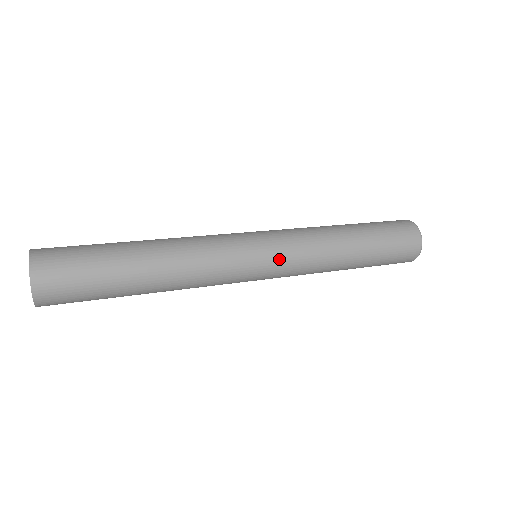
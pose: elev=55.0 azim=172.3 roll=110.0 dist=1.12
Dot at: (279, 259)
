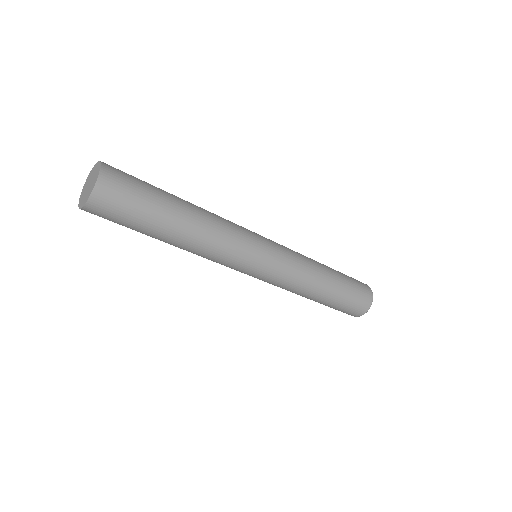
Dot at: (266, 277)
